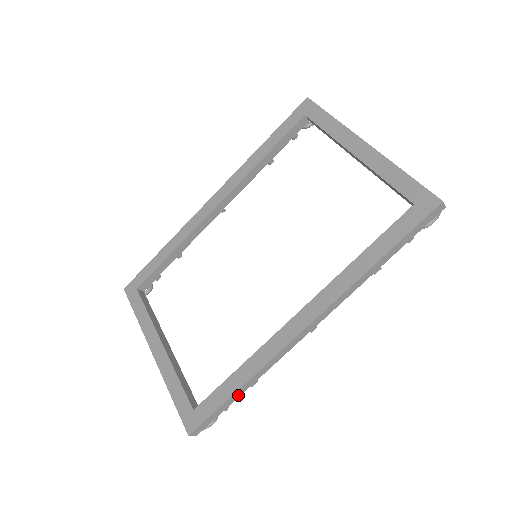
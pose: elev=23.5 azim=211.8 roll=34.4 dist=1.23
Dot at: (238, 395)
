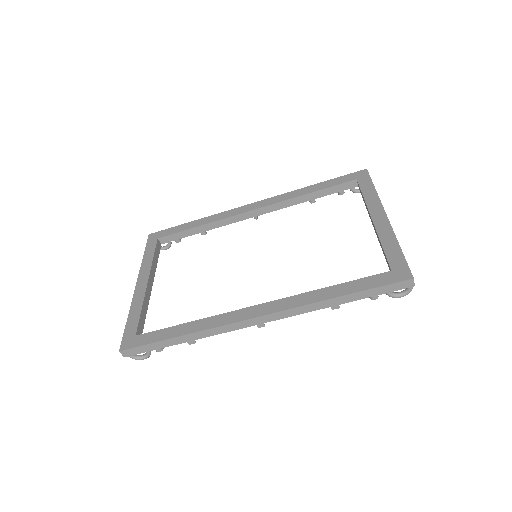
Dot at: (174, 343)
